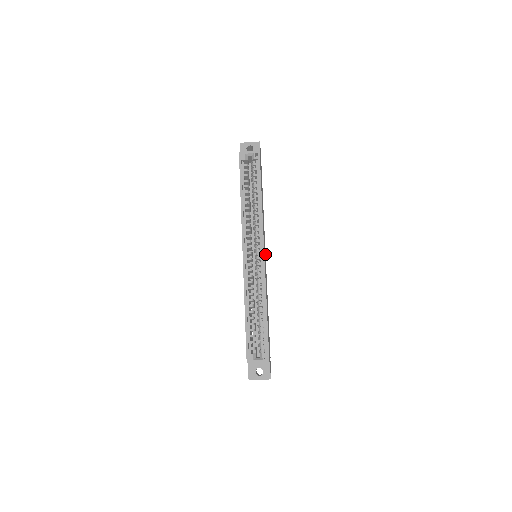
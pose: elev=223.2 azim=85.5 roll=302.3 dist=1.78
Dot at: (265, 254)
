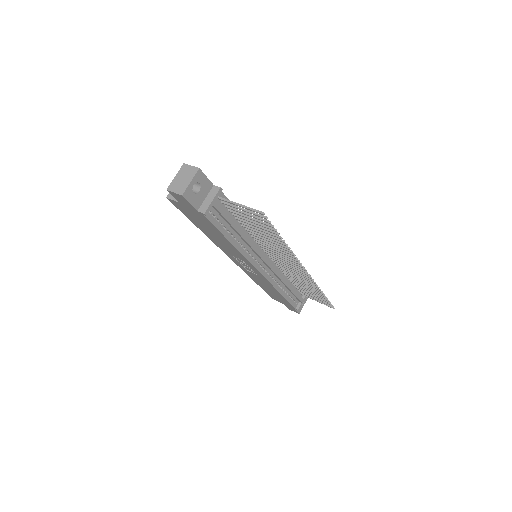
Dot at: occluded
